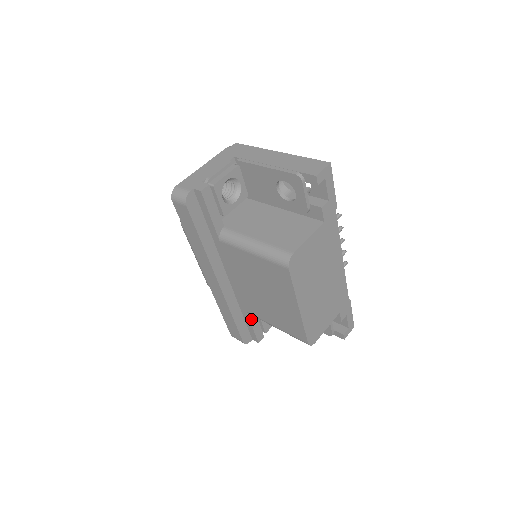
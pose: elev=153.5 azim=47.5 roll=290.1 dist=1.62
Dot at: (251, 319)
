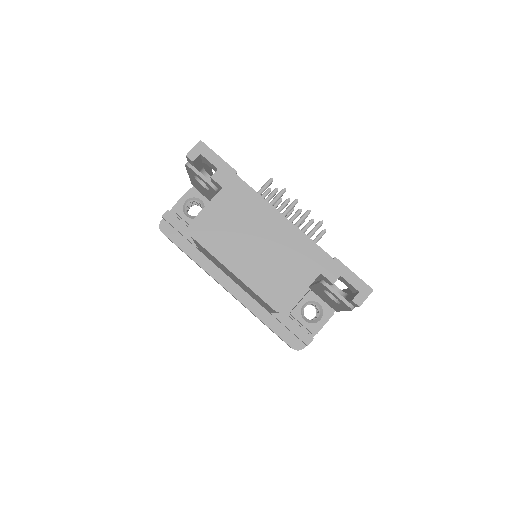
Dot at: (281, 319)
